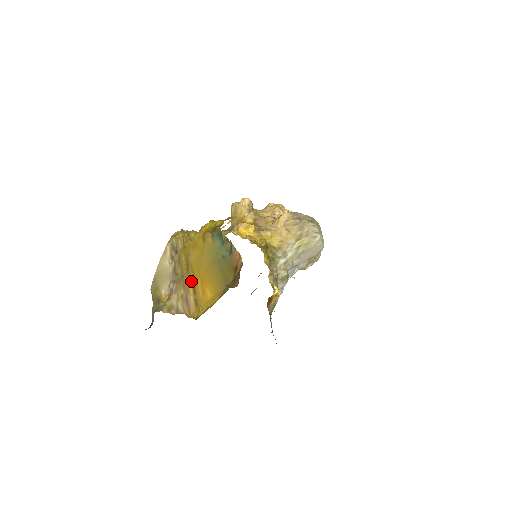
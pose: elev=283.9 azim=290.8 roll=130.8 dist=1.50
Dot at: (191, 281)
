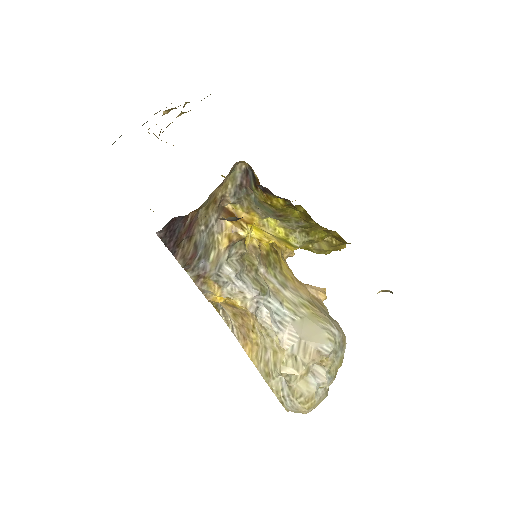
Dot at: occluded
